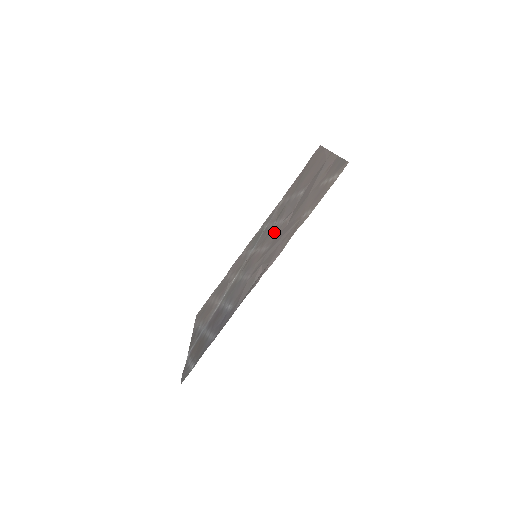
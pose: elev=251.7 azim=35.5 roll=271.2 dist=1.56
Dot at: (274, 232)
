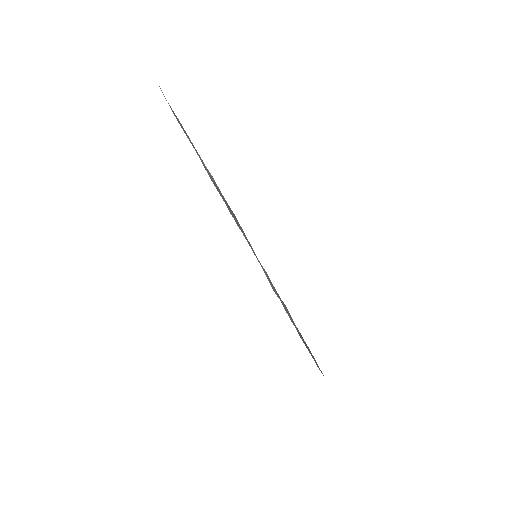
Dot at: occluded
